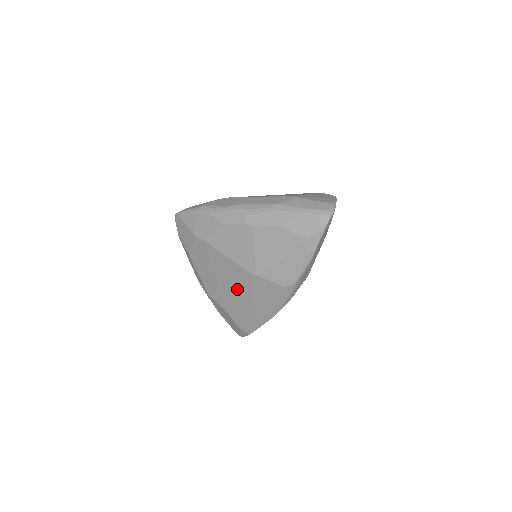
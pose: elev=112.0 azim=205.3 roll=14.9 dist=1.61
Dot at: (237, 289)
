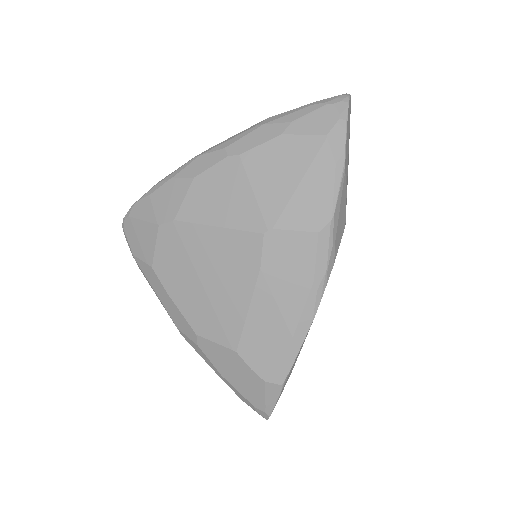
Dot at: (241, 283)
